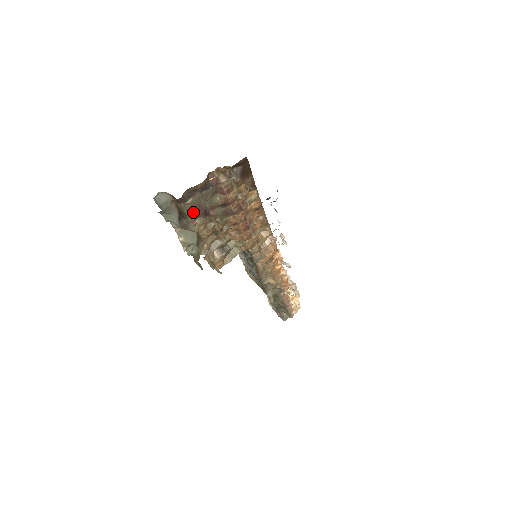
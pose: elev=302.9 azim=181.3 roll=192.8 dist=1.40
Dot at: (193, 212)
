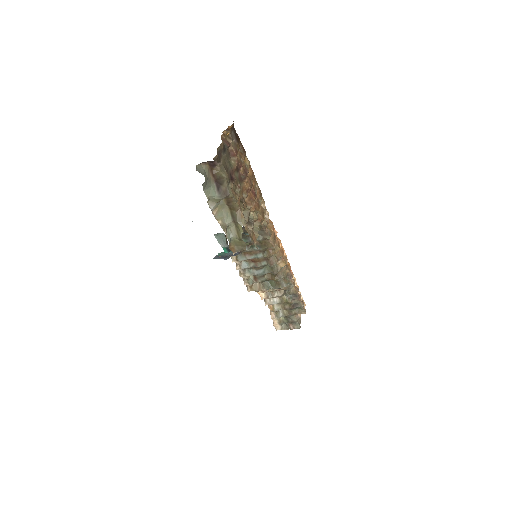
Dot at: (227, 173)
